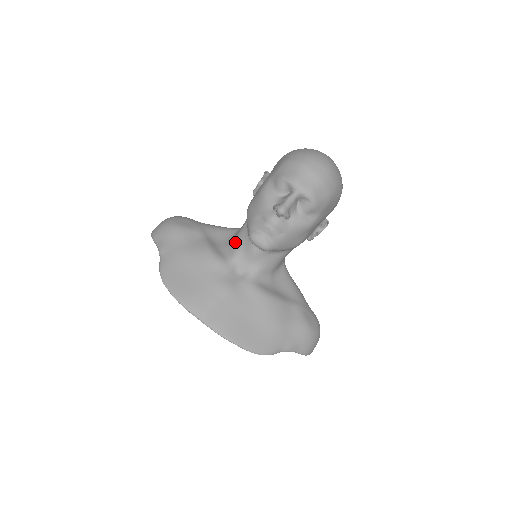
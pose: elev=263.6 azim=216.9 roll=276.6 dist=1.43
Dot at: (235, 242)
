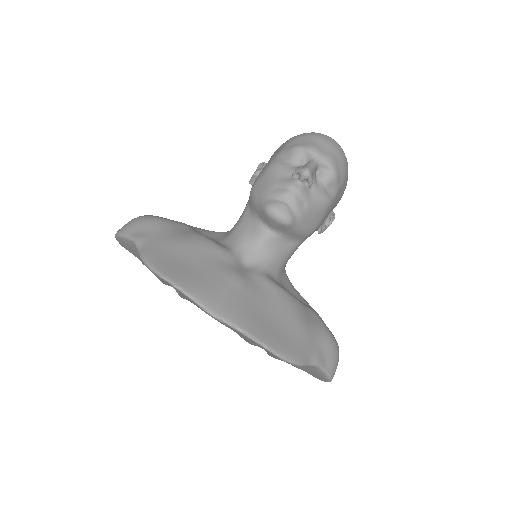
Dot at: (234, 233)
